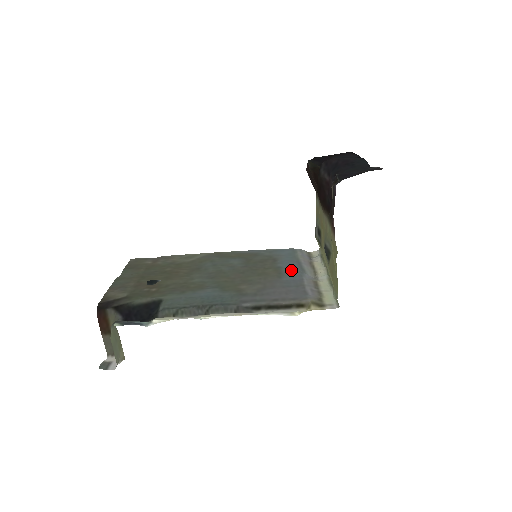
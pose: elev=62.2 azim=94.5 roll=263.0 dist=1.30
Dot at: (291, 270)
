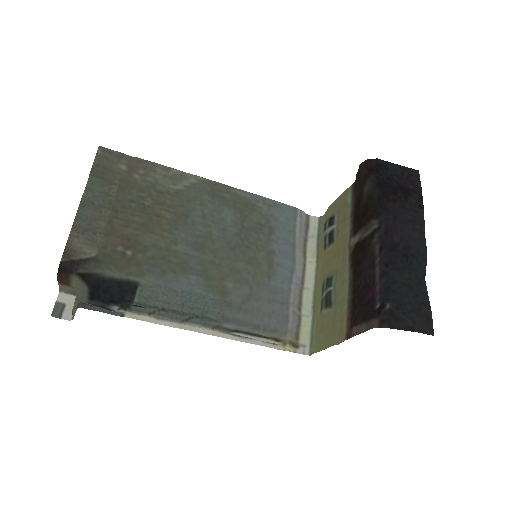
Dot at: (283, 264)
